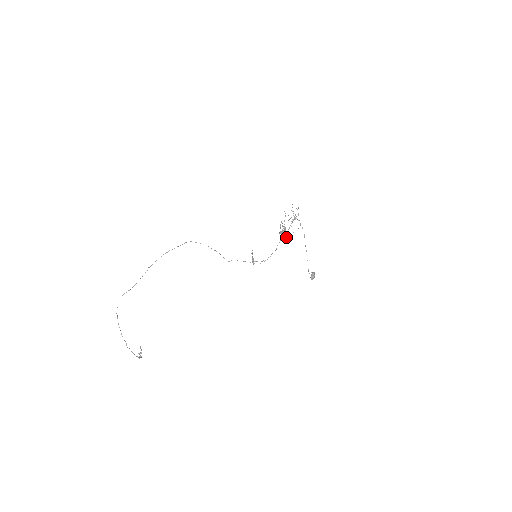
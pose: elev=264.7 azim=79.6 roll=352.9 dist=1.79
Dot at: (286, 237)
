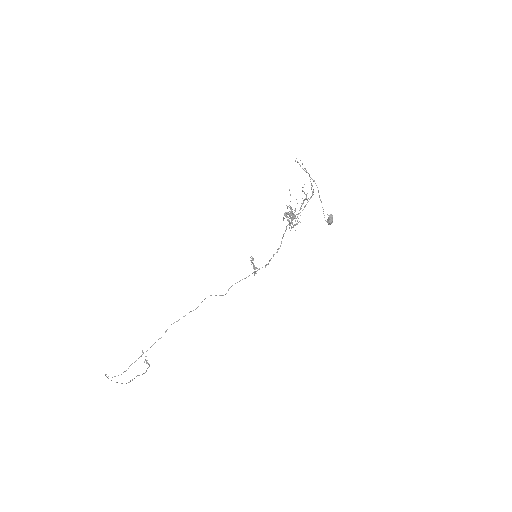
Dot at: (295, 220)
